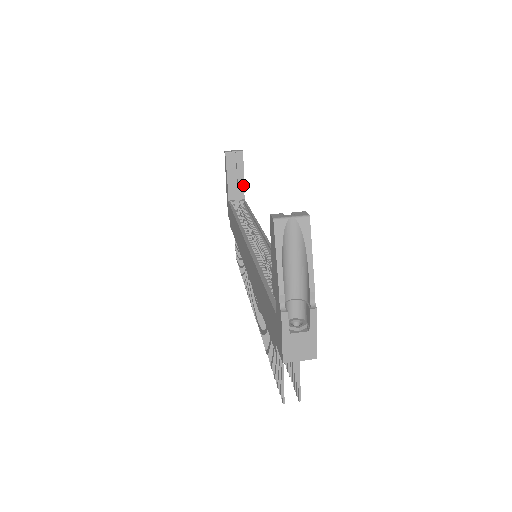
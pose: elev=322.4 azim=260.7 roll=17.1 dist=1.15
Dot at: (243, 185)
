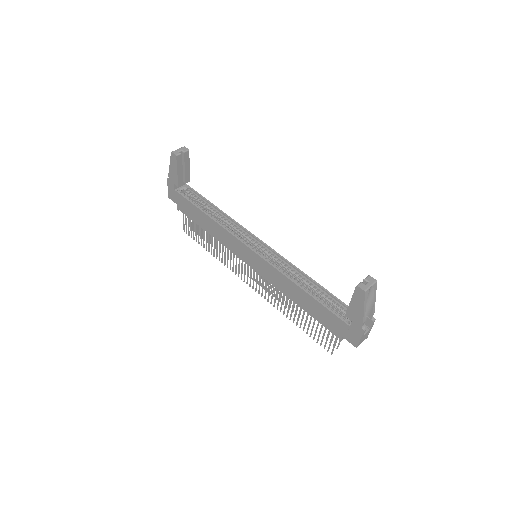
Dot at: (189, 176)
